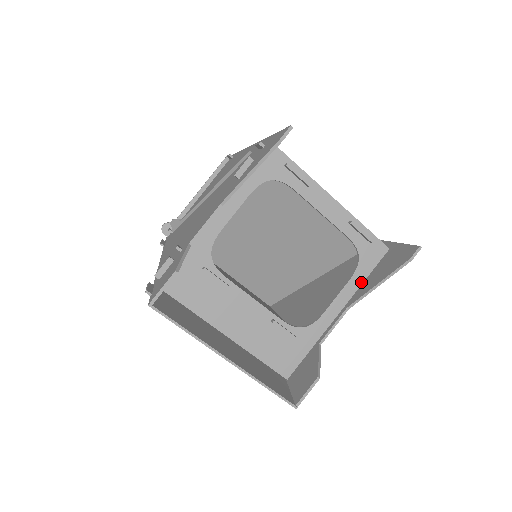
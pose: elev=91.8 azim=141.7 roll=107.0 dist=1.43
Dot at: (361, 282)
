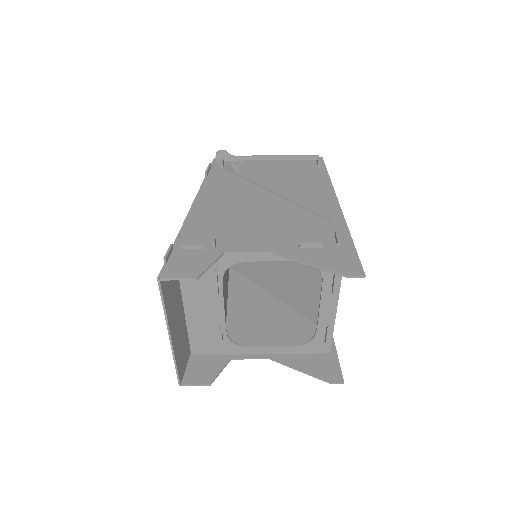
Dot at: (293, 352)
